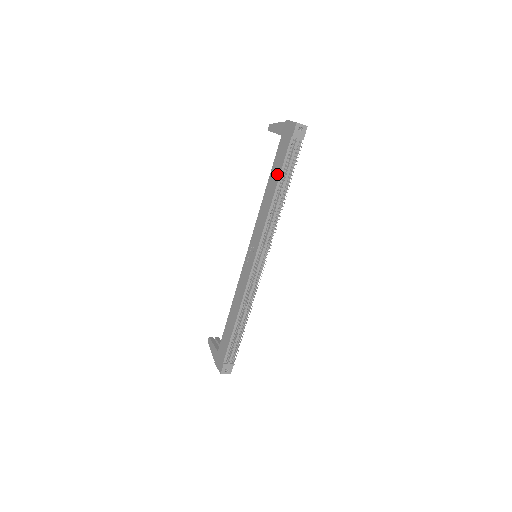
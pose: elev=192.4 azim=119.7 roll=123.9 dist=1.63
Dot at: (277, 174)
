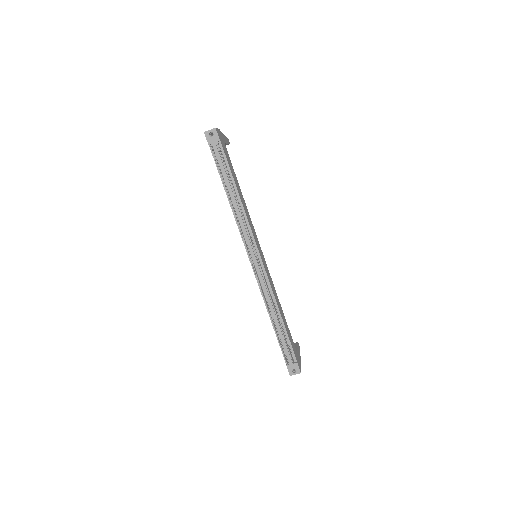
Dot at: (222, 180)
